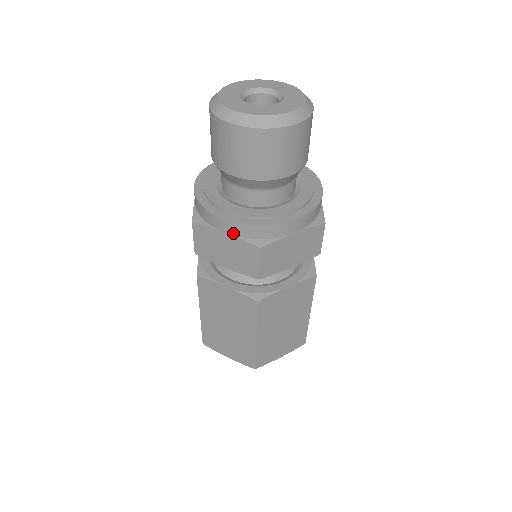
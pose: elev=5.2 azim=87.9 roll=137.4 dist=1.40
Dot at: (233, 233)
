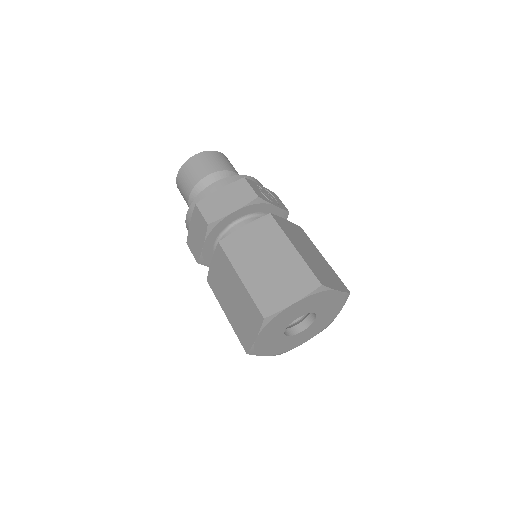
Dot at: (191, 218)
